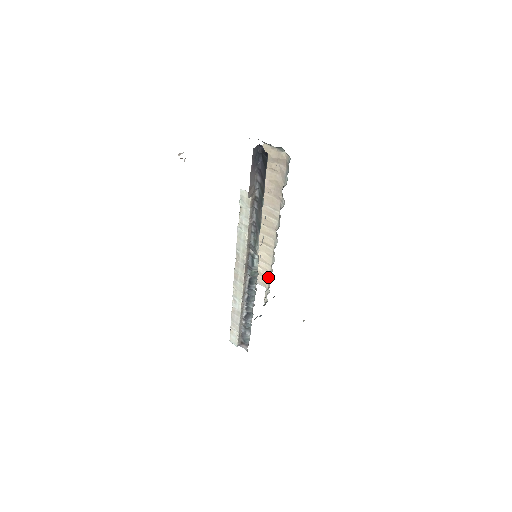
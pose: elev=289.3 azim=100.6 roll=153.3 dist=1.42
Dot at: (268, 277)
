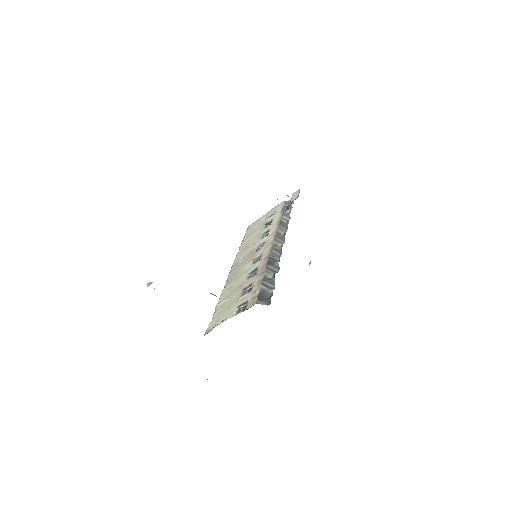
Dot at: occluded
